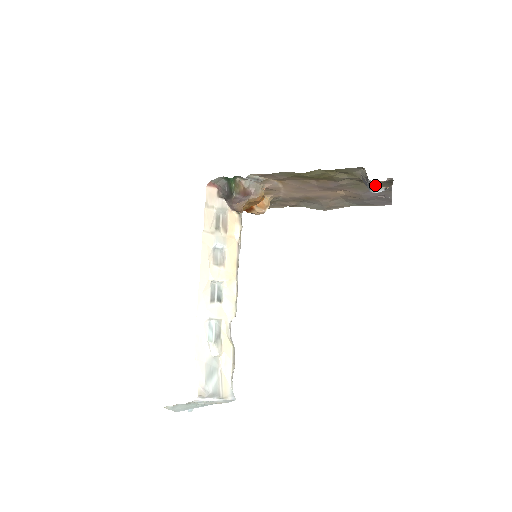
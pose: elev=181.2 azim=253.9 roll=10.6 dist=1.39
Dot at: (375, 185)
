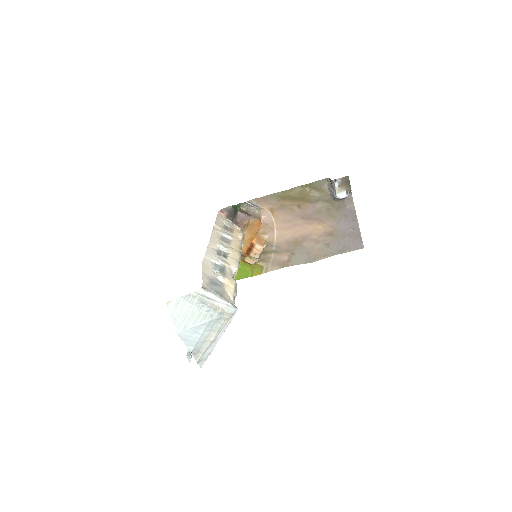
Dot at: (337, 183)
